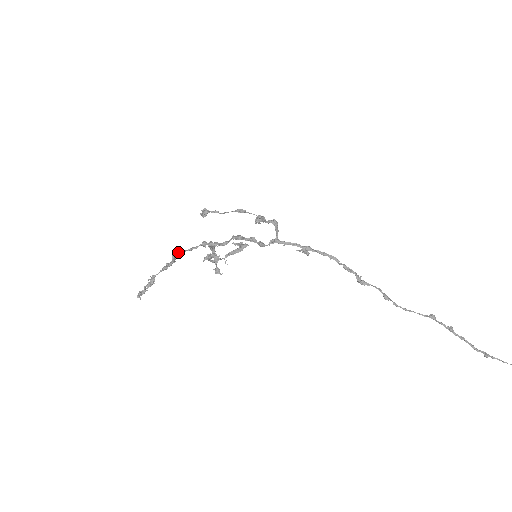
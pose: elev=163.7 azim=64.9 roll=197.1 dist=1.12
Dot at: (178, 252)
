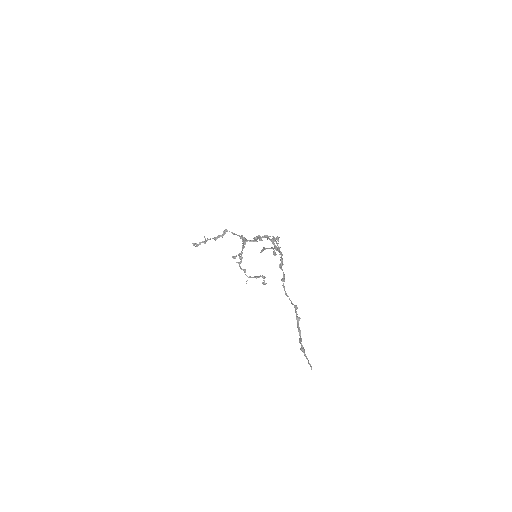
Dot at: occluded
